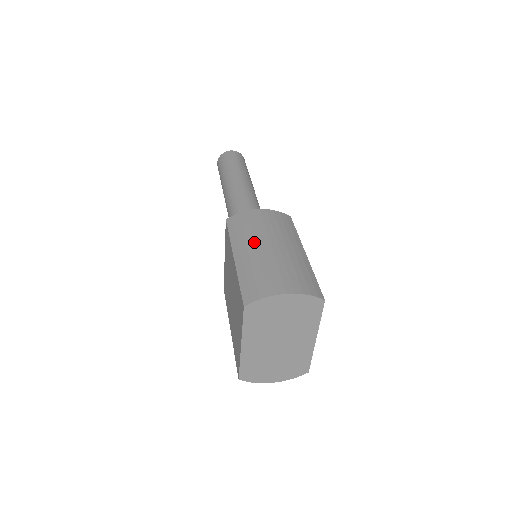
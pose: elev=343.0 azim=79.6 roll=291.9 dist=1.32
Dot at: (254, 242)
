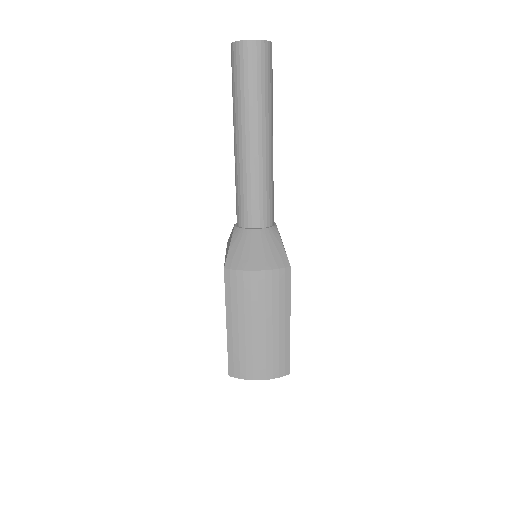
Dot at: (245, 319)
